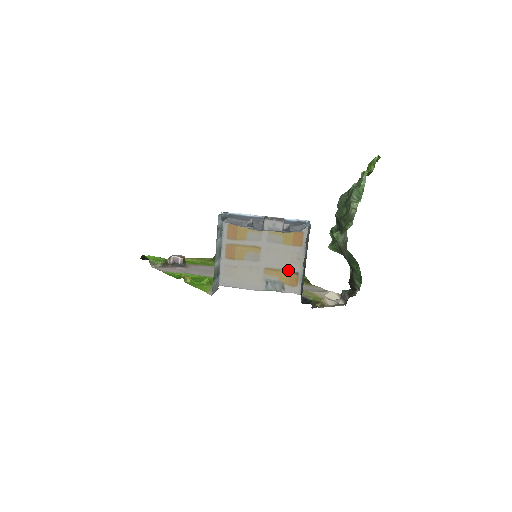
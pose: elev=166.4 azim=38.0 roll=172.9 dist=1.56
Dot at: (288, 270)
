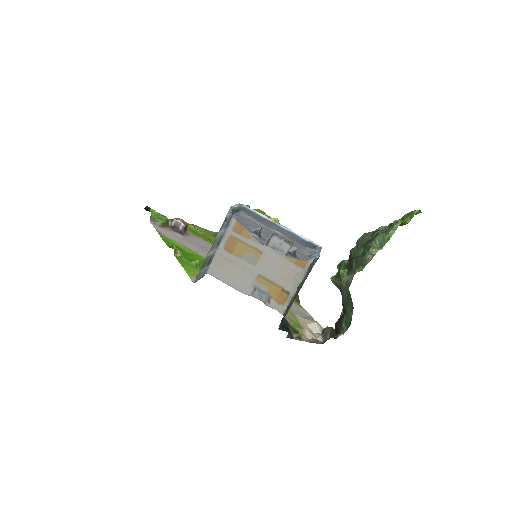
Dot at: (281, 286)
